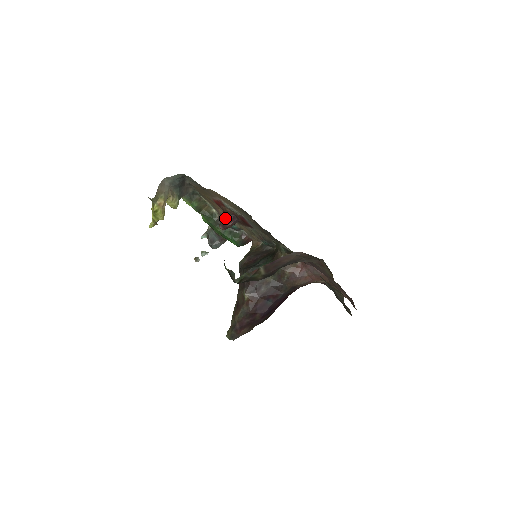
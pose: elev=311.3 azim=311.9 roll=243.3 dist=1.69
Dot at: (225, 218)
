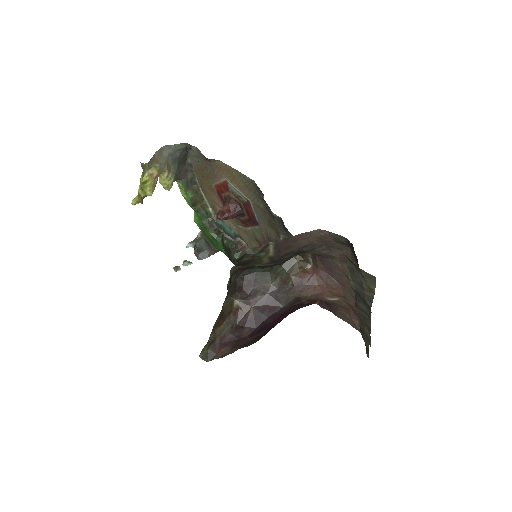
Dot at: (226, 206)
